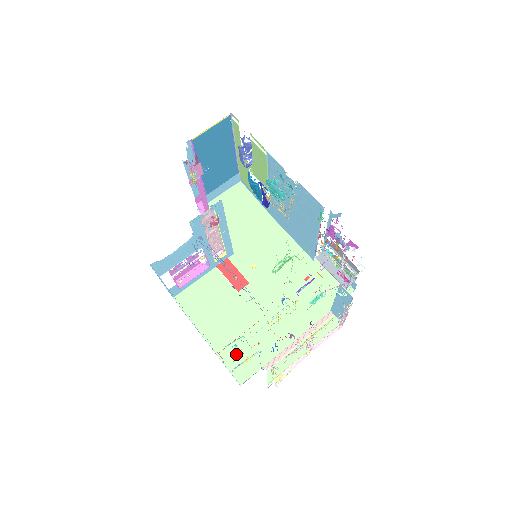
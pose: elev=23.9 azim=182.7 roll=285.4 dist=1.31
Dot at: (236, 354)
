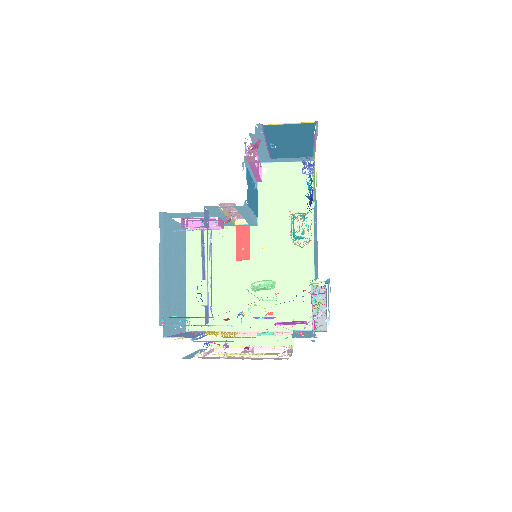
Dot at: (200, 307)
